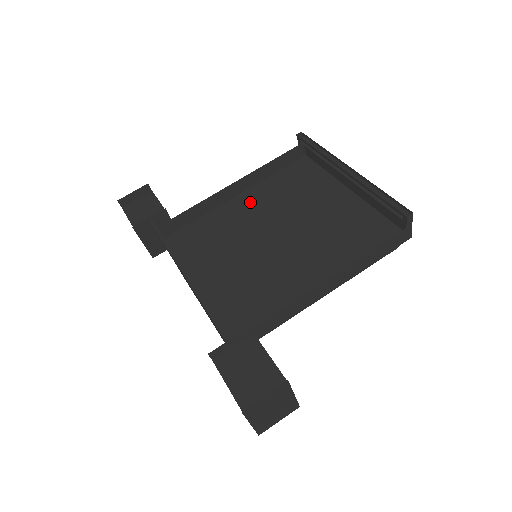
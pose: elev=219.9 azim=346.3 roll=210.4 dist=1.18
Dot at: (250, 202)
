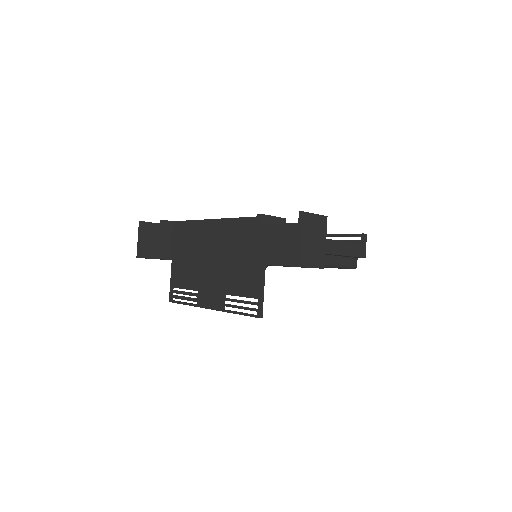
Dot at: occluded
